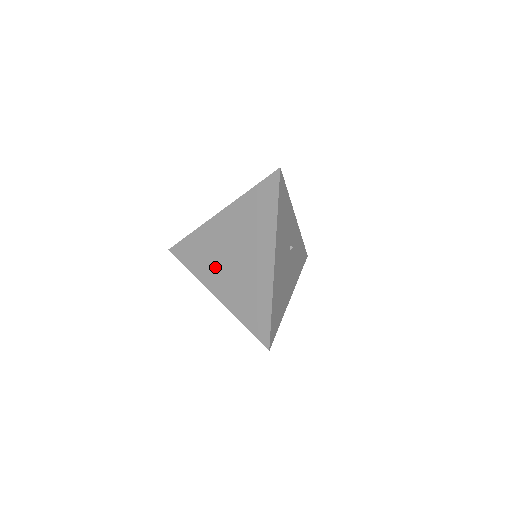
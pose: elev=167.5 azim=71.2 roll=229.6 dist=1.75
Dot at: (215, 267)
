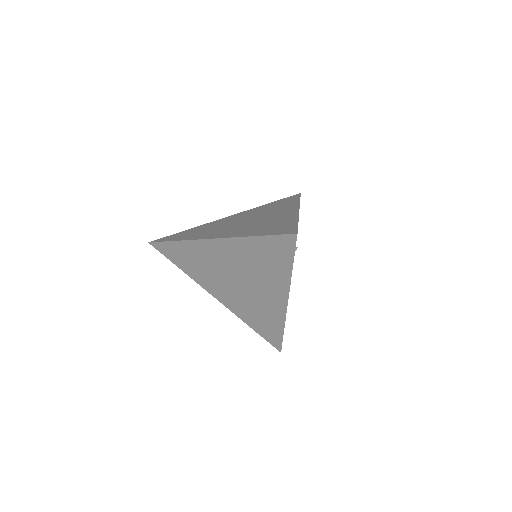
Dot at: (214, 280)
